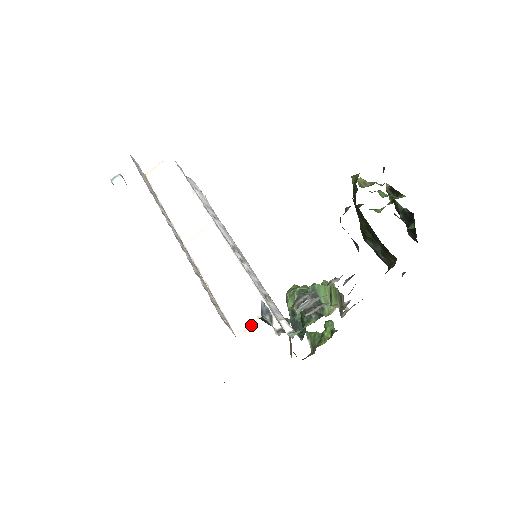
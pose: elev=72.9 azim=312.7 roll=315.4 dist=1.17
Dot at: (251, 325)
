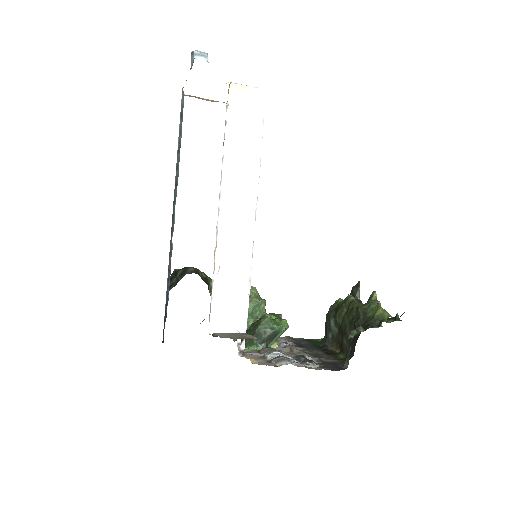
Dot at: (226, 332)
